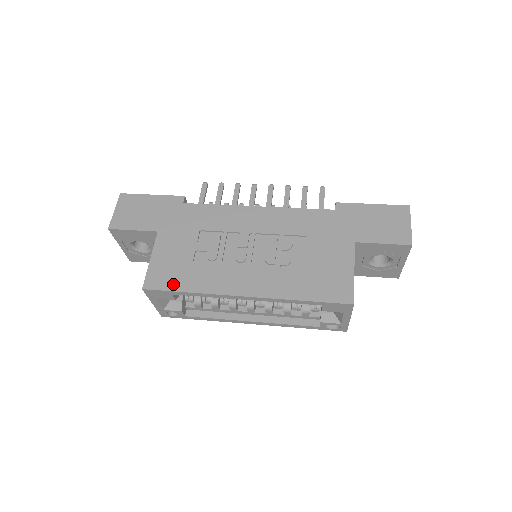
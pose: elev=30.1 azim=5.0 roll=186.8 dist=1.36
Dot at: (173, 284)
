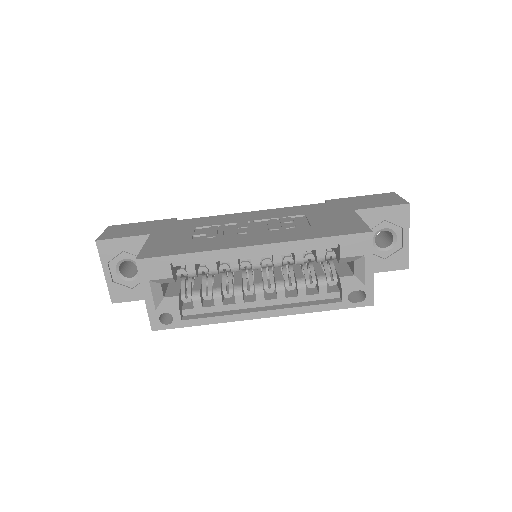
Dot at: (171, 252)
